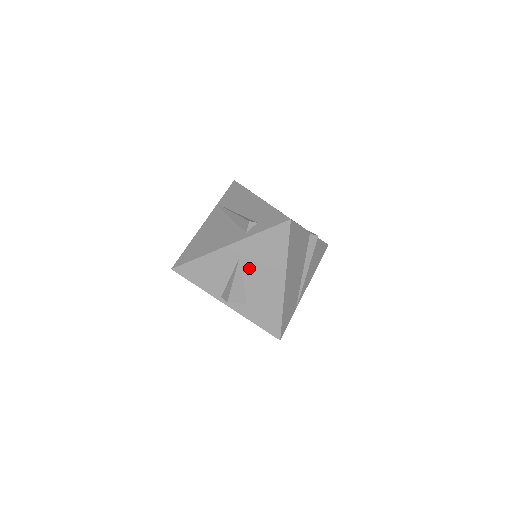
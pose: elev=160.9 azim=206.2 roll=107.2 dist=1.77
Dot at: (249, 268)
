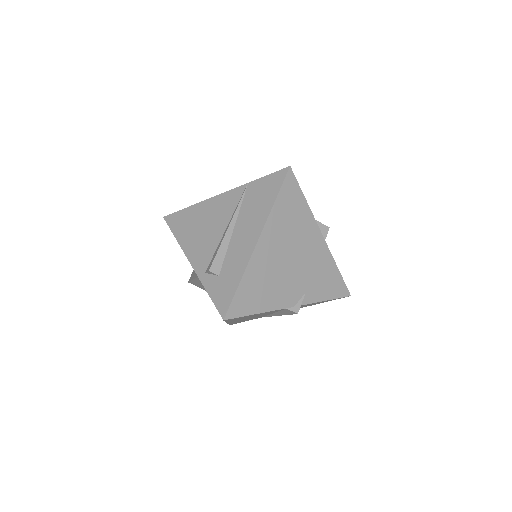
Dot at: occluded
